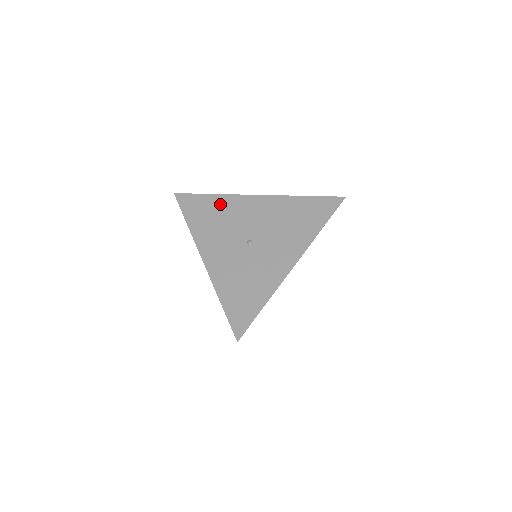
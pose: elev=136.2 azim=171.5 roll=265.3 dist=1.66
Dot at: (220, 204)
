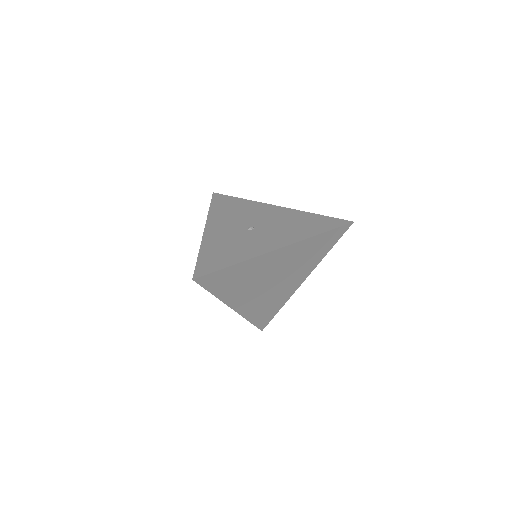
Dot at: (244, 204)
